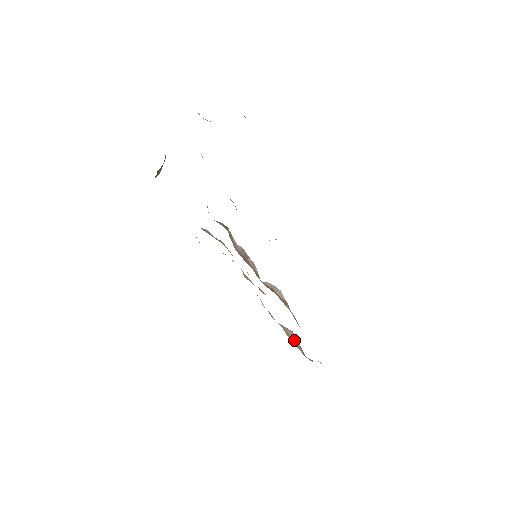
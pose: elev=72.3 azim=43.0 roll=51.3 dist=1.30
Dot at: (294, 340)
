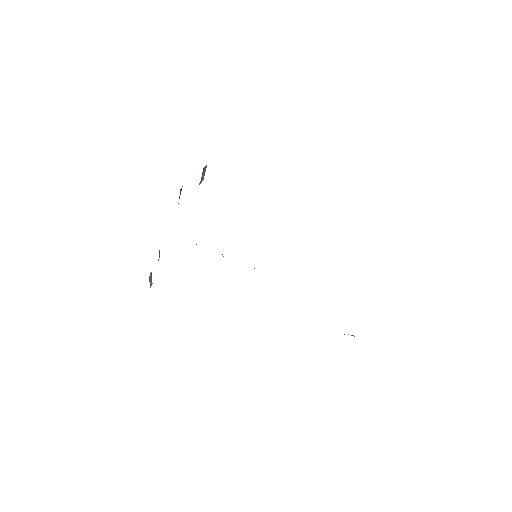
Dot at: occluded
